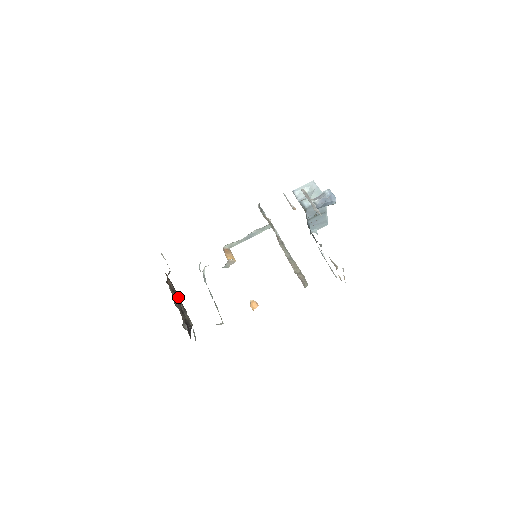
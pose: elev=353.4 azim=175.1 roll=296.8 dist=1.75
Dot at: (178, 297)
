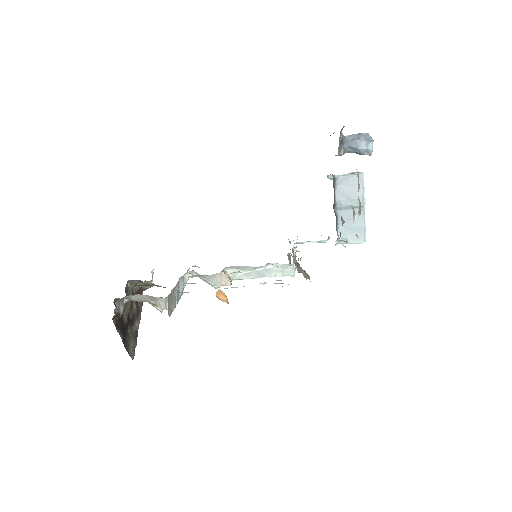
Dot at: (138, 320)
